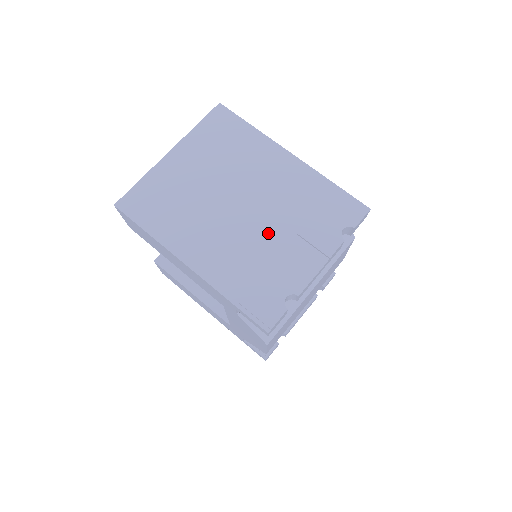
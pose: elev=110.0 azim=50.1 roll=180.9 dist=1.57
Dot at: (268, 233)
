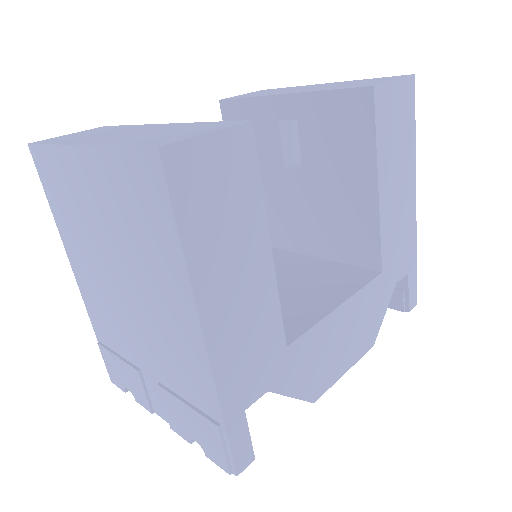
Dot at: (138, 348)
